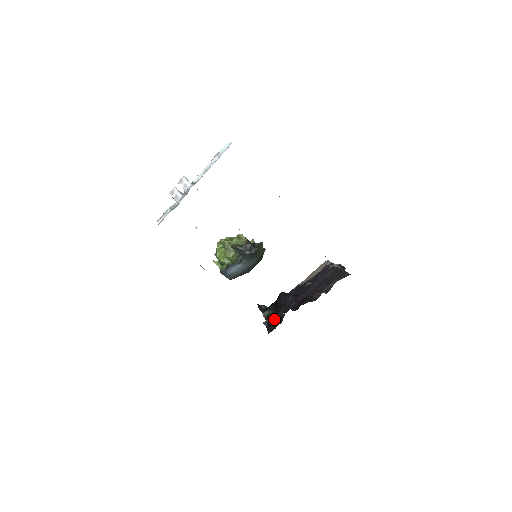
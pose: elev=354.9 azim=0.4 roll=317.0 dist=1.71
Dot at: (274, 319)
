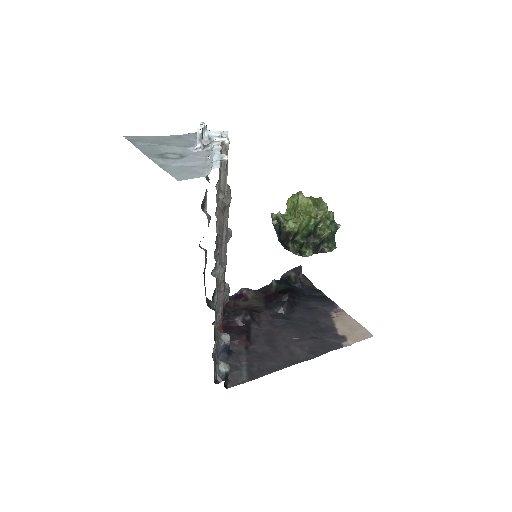
Dot at: (250, 298)
